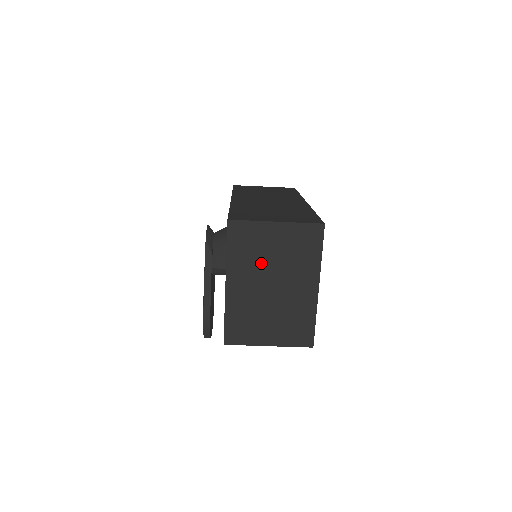
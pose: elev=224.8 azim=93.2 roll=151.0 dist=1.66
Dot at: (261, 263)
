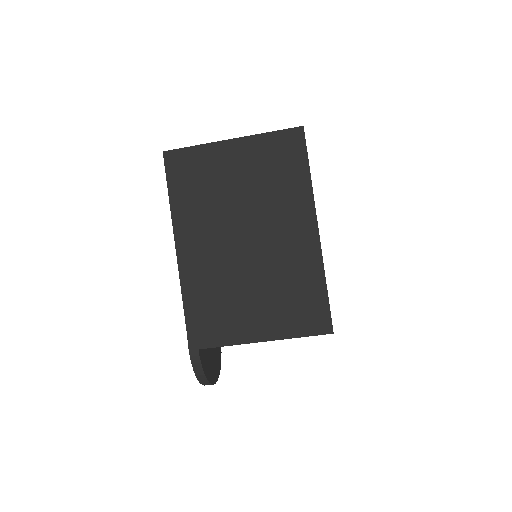
Dot at: (221, 206)
